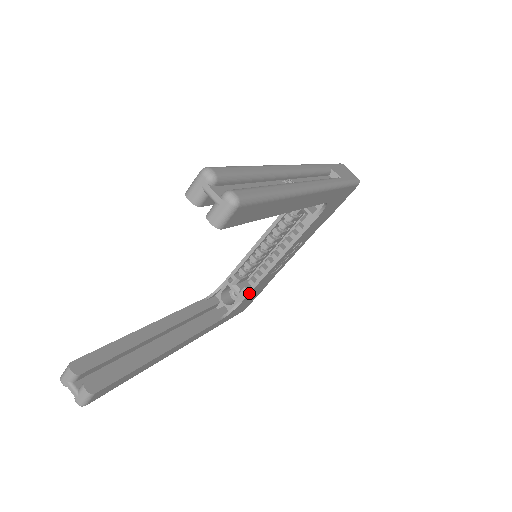
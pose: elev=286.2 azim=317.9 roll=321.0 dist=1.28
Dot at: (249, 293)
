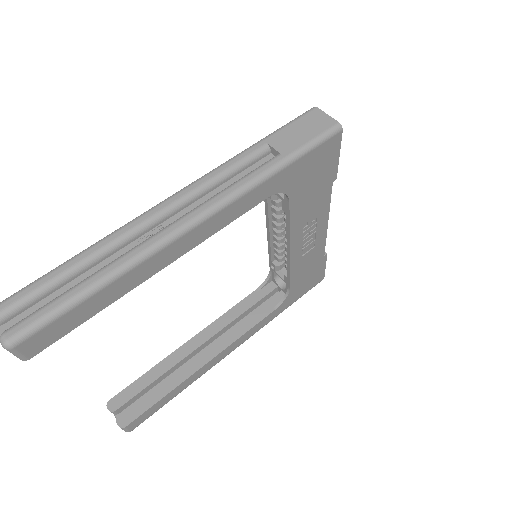
Dot at: (289, 280)
